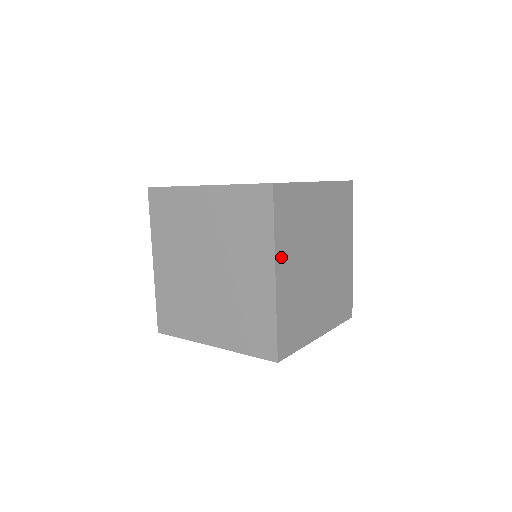
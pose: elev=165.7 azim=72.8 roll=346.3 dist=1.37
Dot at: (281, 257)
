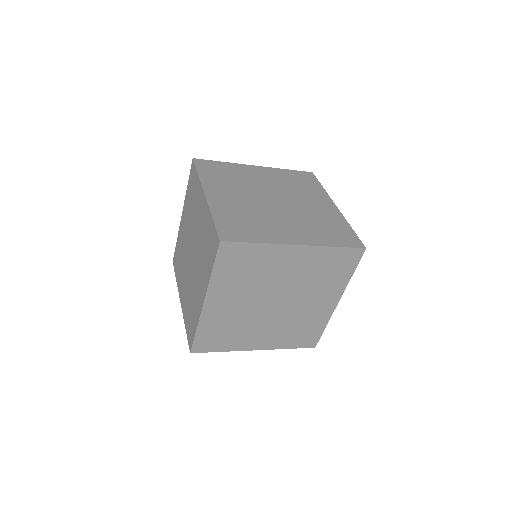
Dot at: occluded
